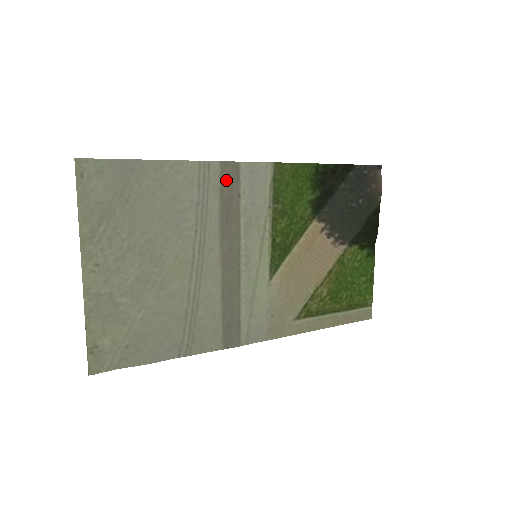
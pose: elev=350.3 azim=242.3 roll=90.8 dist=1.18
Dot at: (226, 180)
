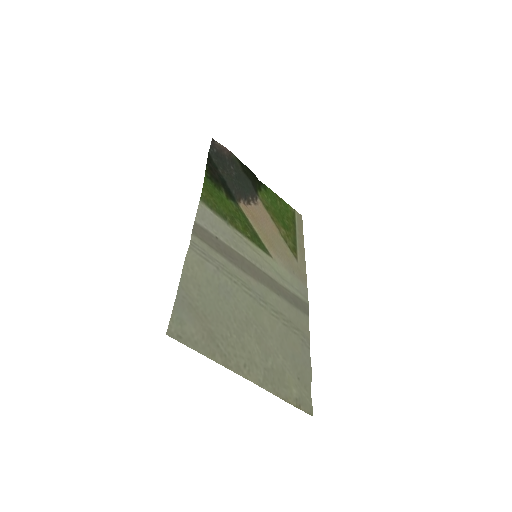
Dot at: (205, 239)
